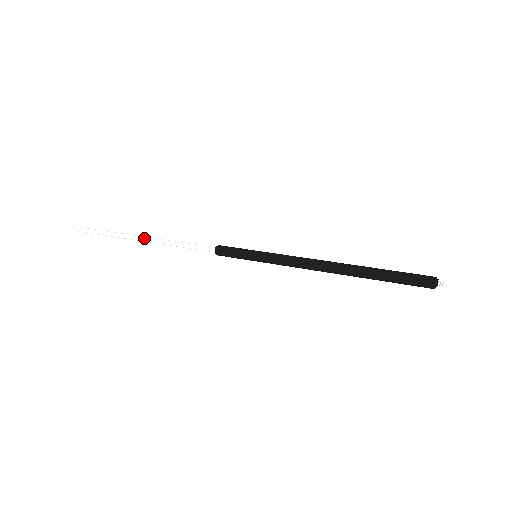
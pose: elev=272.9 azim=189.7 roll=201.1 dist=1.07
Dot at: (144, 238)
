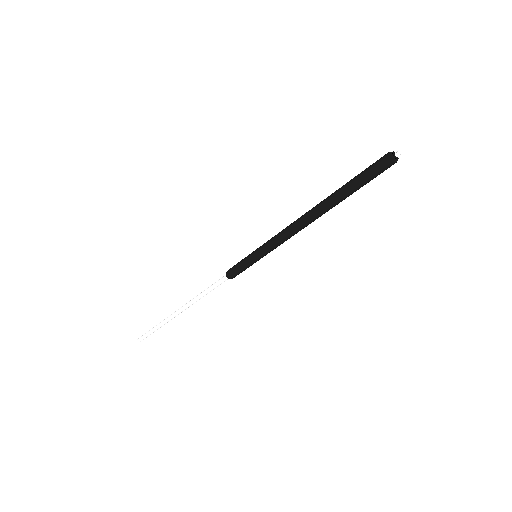
Dot at: (180, 308)
